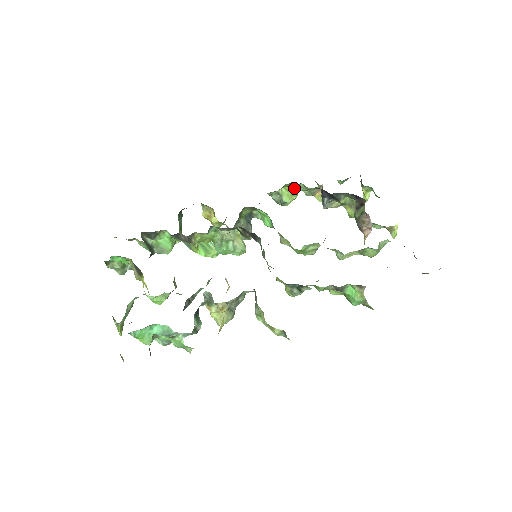
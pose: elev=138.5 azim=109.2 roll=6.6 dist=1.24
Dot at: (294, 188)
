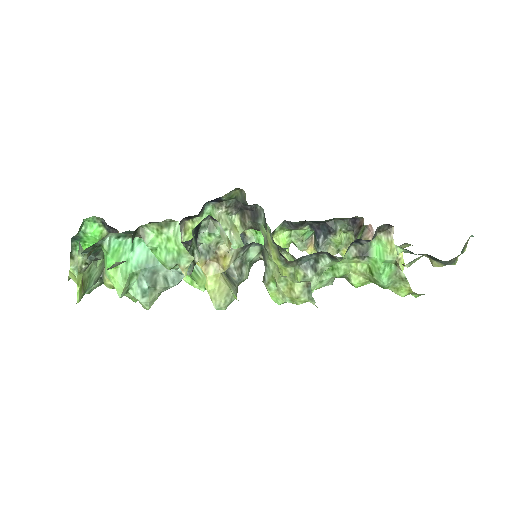
Dot at: (285, 236)
